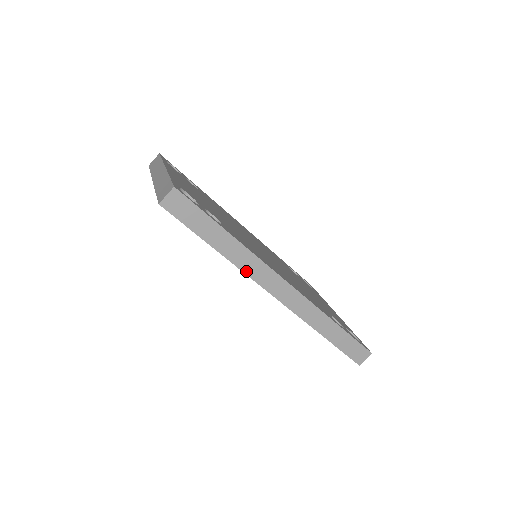
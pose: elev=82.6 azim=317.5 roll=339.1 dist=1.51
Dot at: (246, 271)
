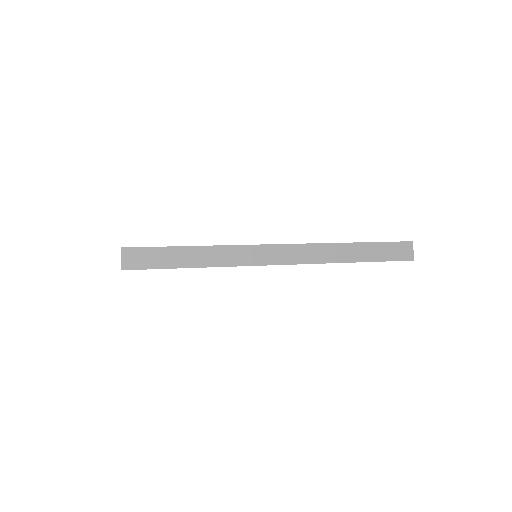
Dot at: (237, 264)
